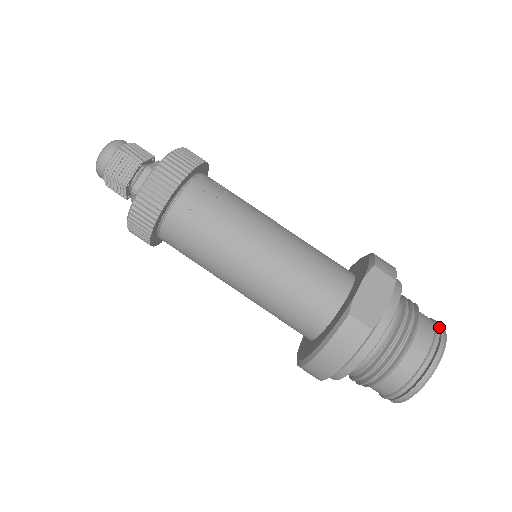
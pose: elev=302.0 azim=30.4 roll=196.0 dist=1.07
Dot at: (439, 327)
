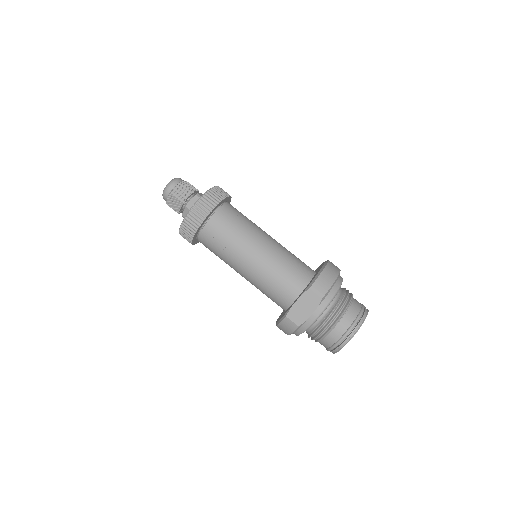
Dot at: (360, 320)
